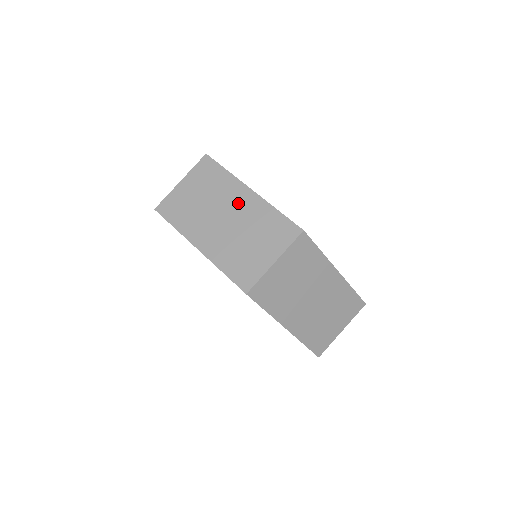
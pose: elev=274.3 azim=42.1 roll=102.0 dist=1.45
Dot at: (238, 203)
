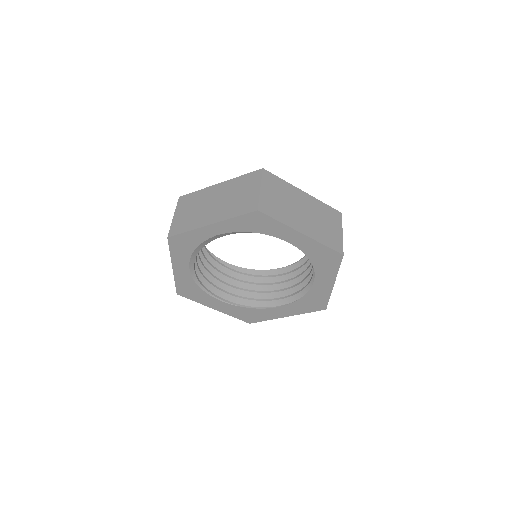
Dot at: (216, 193)
